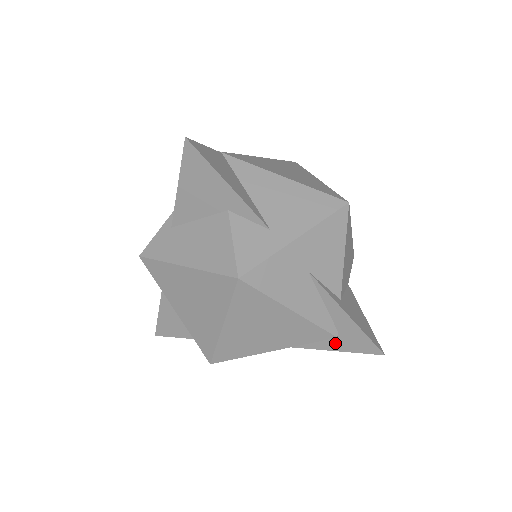
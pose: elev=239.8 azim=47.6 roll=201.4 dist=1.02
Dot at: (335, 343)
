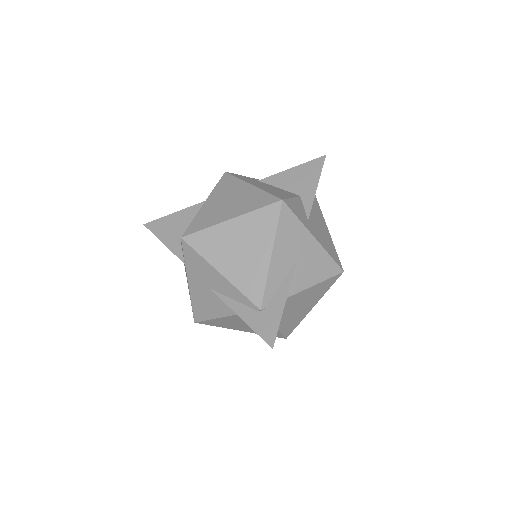
Dot at: (252, 315)
